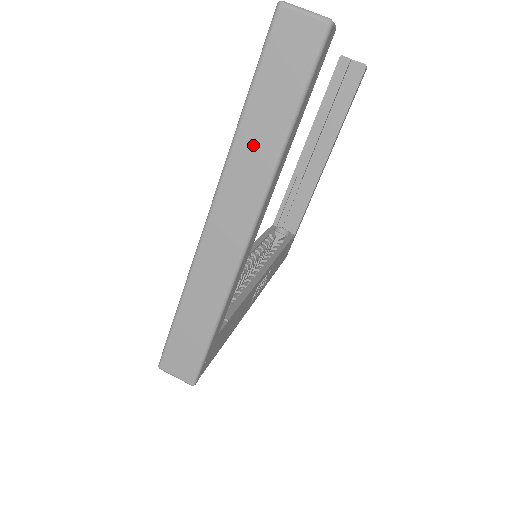
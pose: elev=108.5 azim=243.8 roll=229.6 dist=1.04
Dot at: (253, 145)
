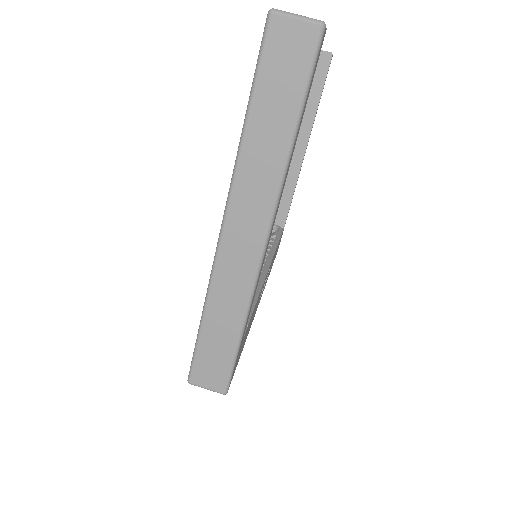
Dot at: (260, 153)
